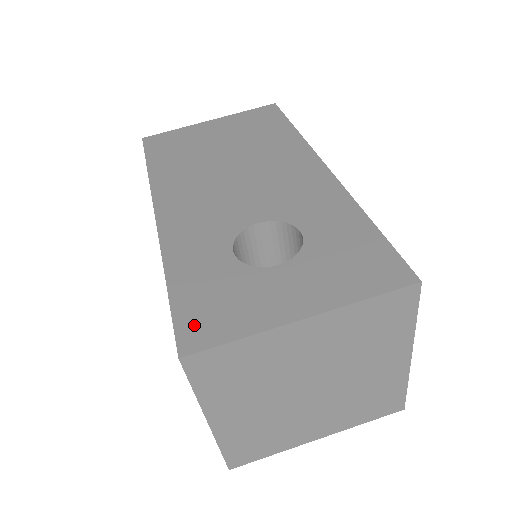
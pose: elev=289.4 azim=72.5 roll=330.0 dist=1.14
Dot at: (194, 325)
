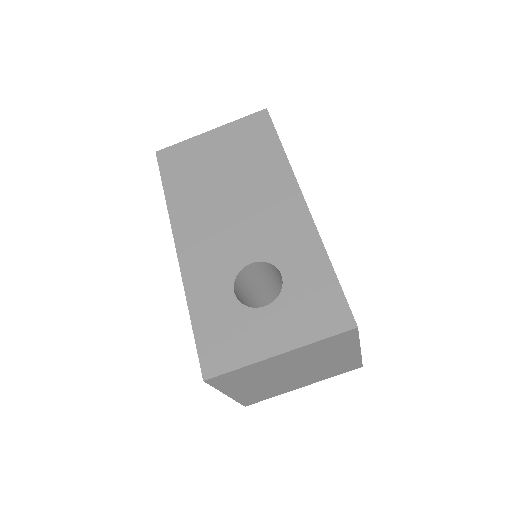
Dot at: (211, 356)
